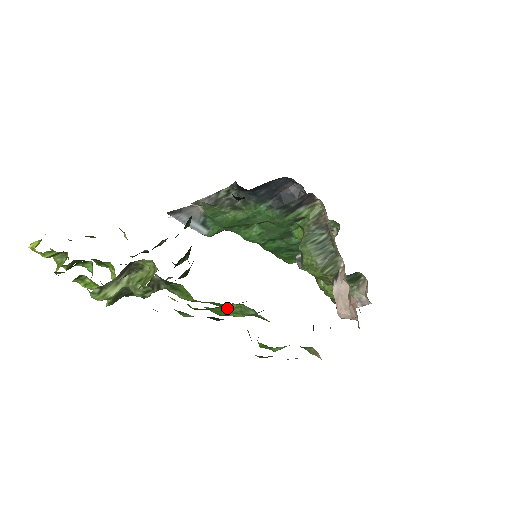
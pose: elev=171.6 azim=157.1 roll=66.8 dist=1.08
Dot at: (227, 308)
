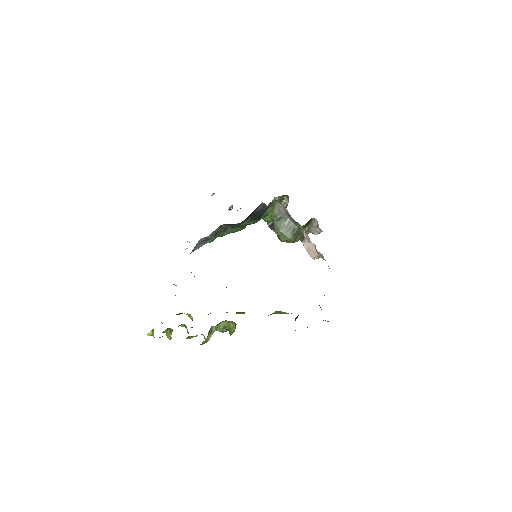
Dot at: occluded
